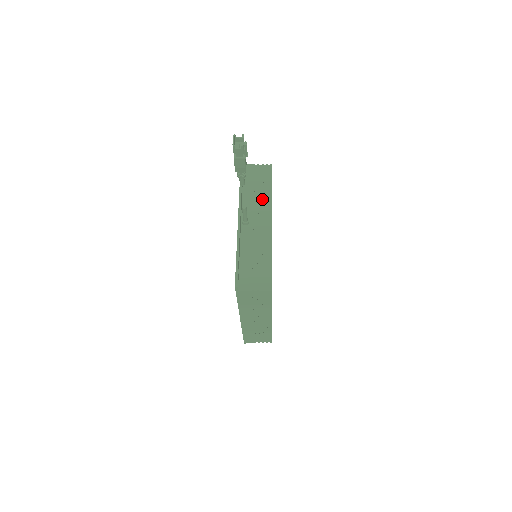
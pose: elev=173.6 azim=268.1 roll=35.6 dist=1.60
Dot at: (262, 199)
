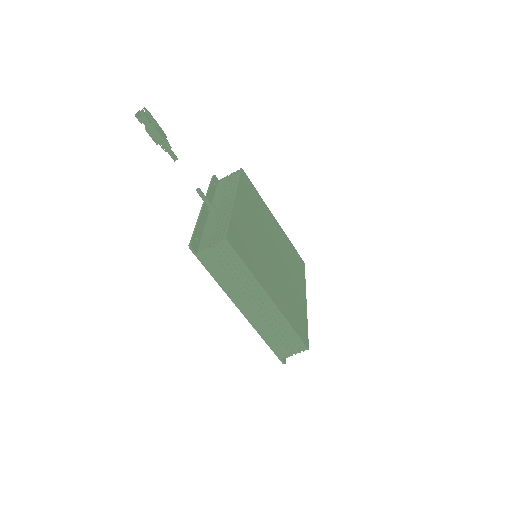
Dot at: (229, 190)
